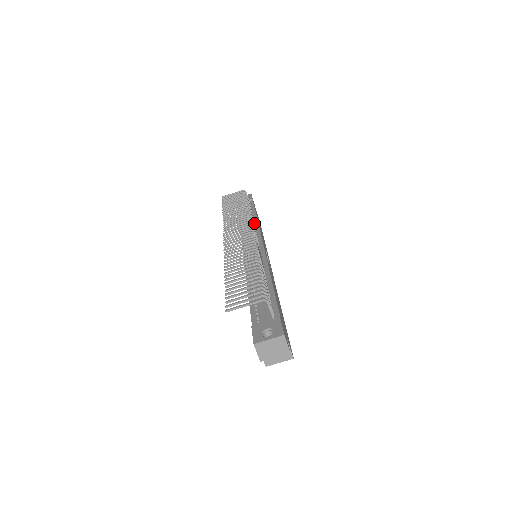
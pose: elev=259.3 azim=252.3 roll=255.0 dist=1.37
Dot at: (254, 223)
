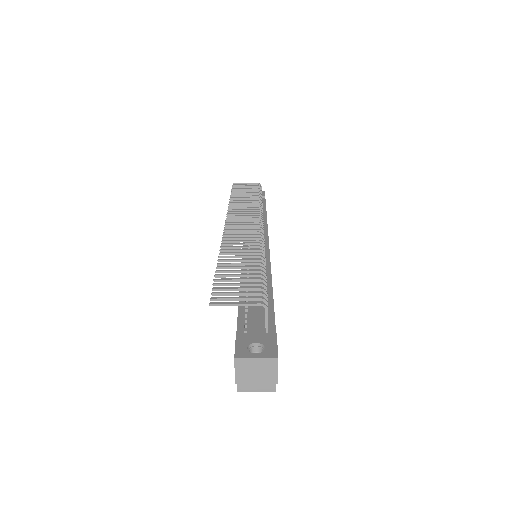
Dot at: occluded
